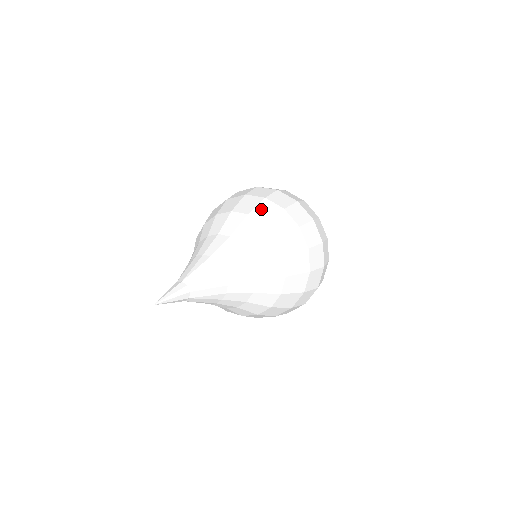
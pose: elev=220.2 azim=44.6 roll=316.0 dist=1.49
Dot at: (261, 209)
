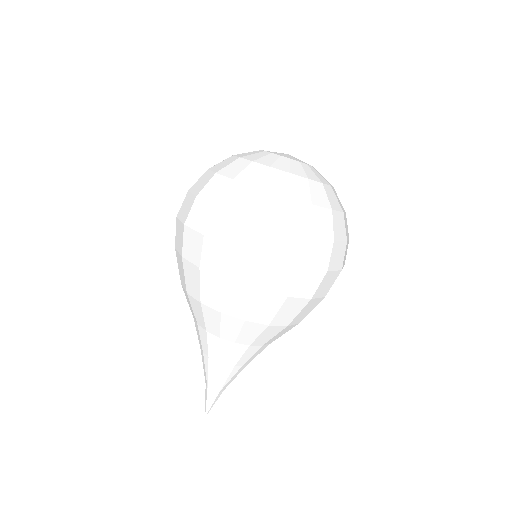
Dot at: (206, 290)
